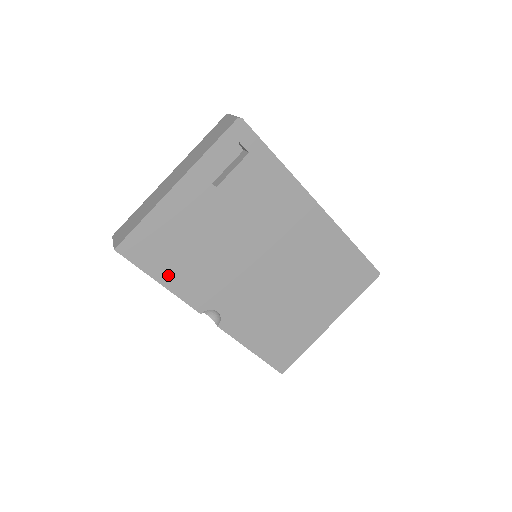
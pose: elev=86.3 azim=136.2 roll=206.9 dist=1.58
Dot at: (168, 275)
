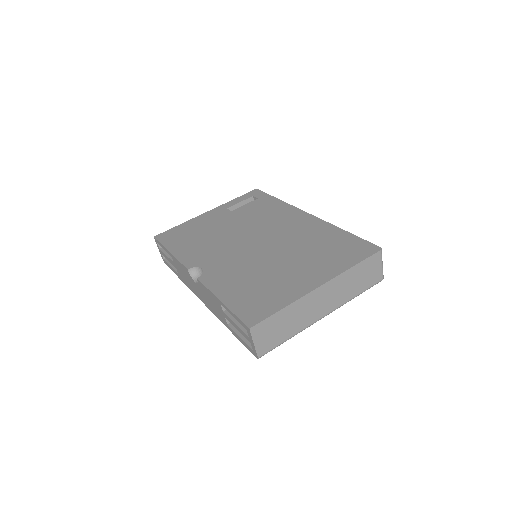
Dot at: (178, 248)
